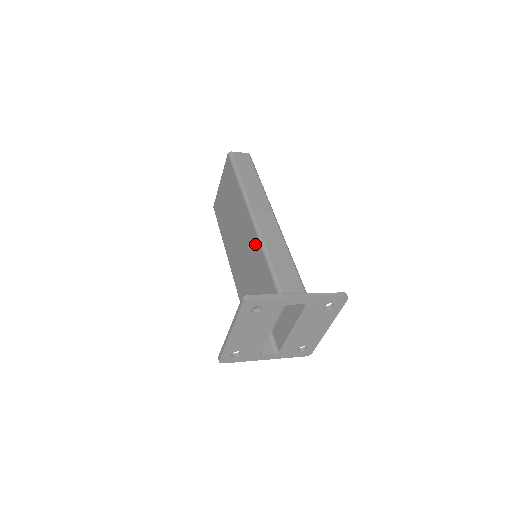
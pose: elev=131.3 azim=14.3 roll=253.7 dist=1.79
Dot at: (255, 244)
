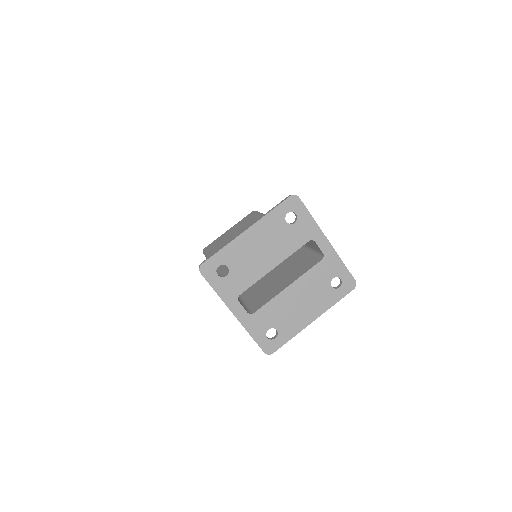
Dot at: occluded
